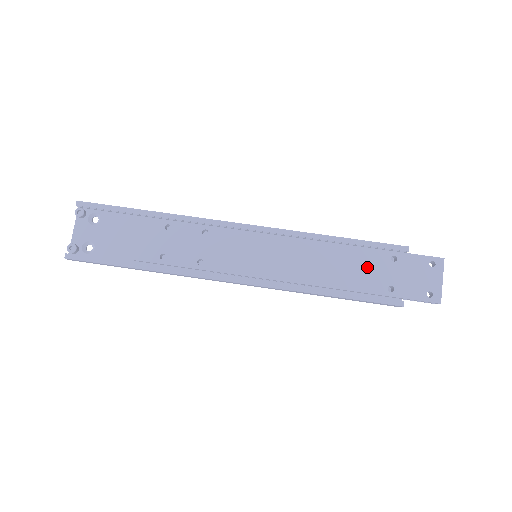
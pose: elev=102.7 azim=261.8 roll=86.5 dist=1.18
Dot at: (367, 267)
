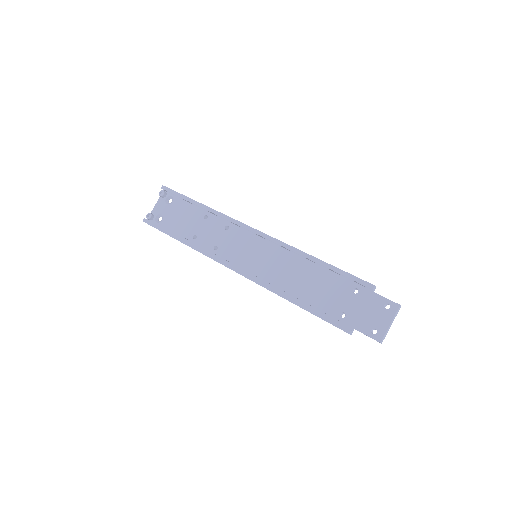
Dot at: (331, 290)
